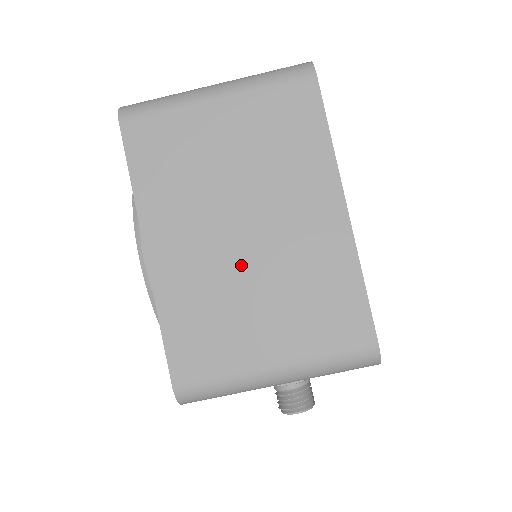
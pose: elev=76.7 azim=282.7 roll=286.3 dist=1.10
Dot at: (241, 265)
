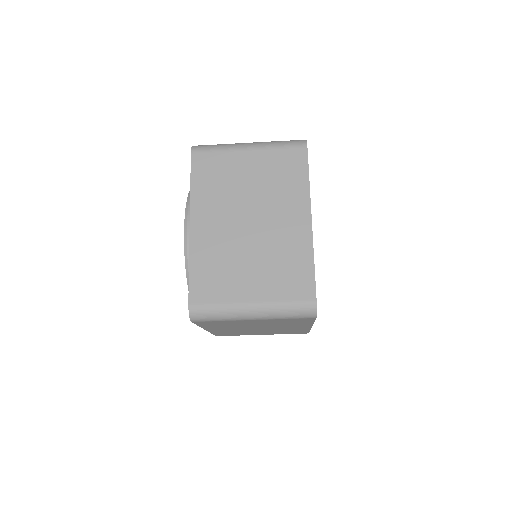
Dot at: (254, 330)
